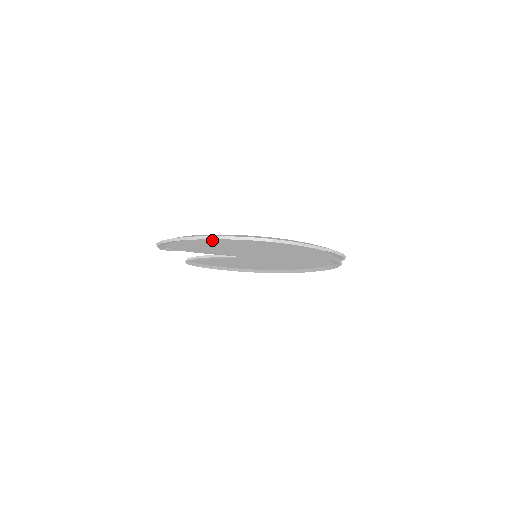
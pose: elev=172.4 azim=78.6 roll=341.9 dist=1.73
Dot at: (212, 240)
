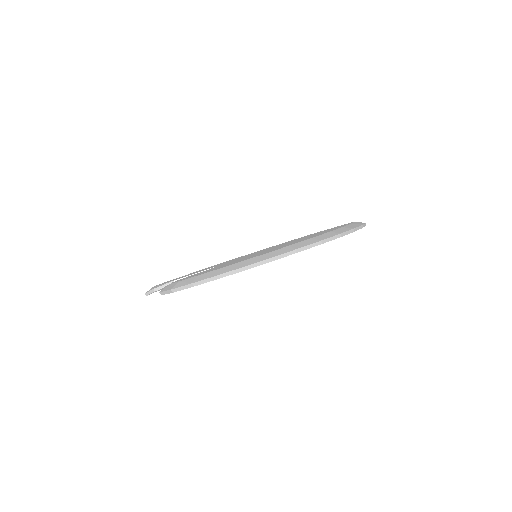
Dot at: occluded
